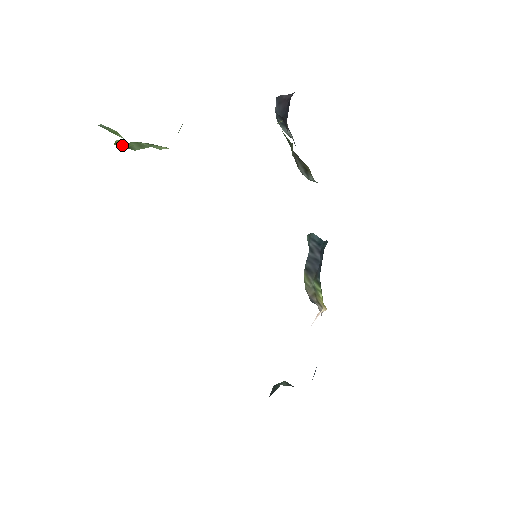
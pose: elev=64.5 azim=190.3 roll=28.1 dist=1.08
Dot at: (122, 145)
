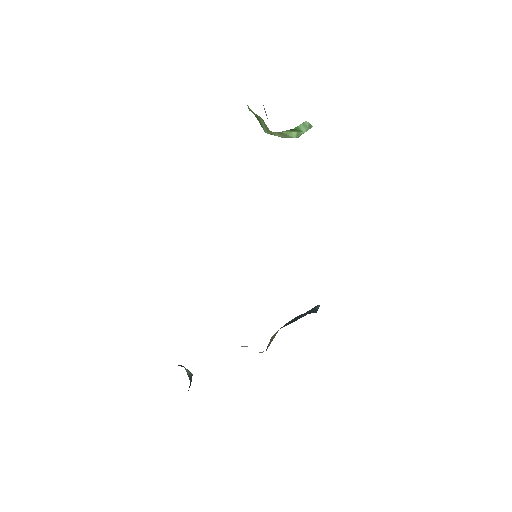
Dot at: (248, 107)
